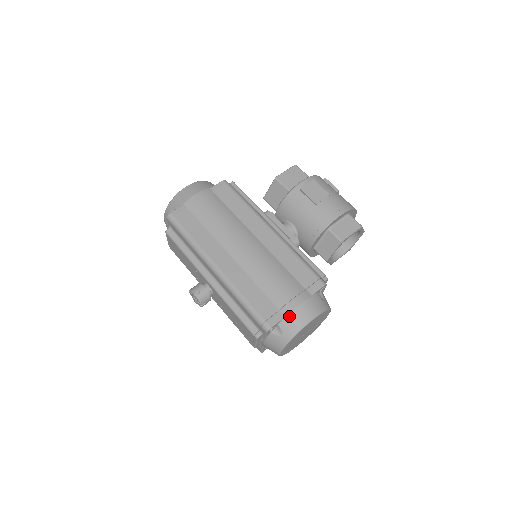
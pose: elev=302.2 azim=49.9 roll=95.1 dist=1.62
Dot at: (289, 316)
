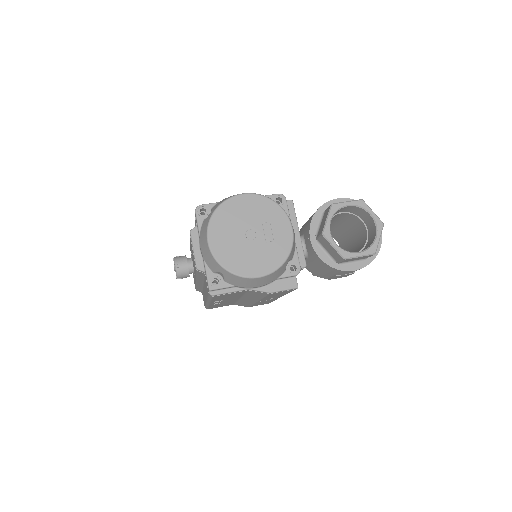
Dot at: occluded
